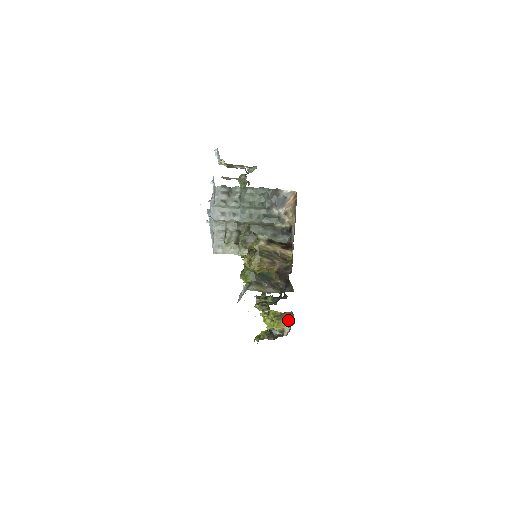
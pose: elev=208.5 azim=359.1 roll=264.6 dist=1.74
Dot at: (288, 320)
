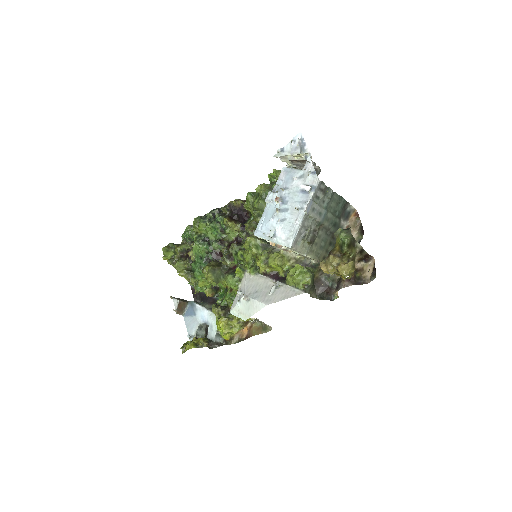
Dot at: (250, 327)
